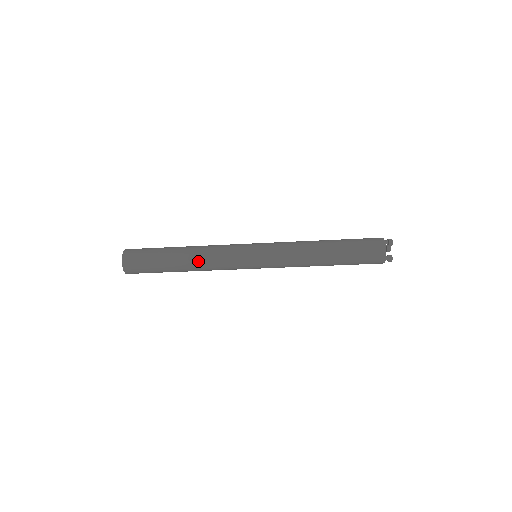
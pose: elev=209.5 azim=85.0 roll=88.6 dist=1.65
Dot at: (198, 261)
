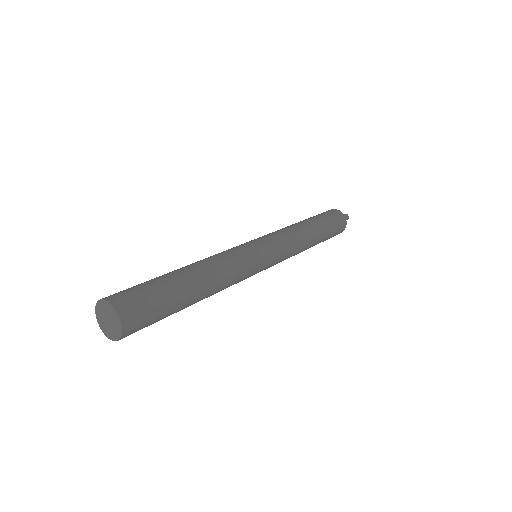
Dot at: occluded
